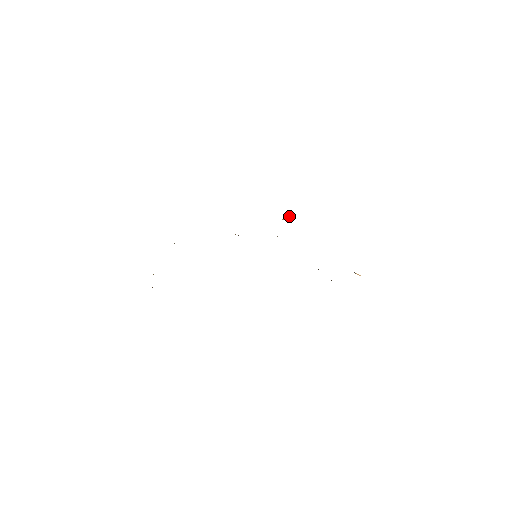
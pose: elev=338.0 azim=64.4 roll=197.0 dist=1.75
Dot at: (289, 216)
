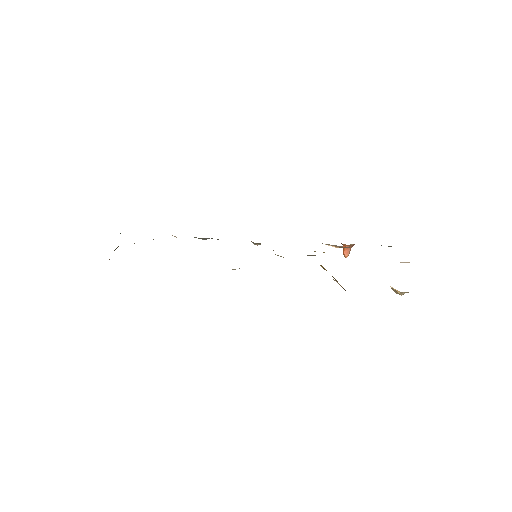
Dot at: (347, 248)
